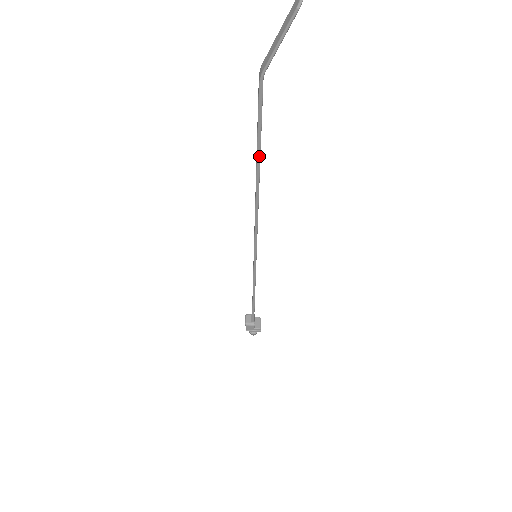
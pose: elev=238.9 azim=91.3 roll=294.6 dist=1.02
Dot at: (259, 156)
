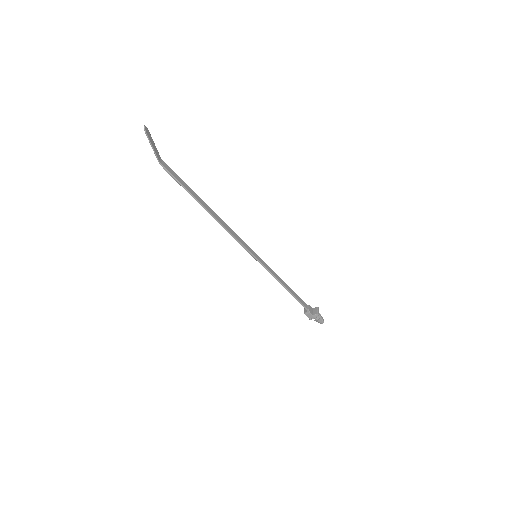
Dot at: (193, 197)
